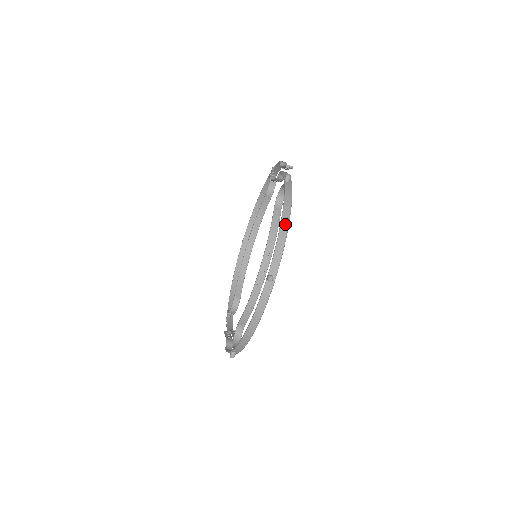
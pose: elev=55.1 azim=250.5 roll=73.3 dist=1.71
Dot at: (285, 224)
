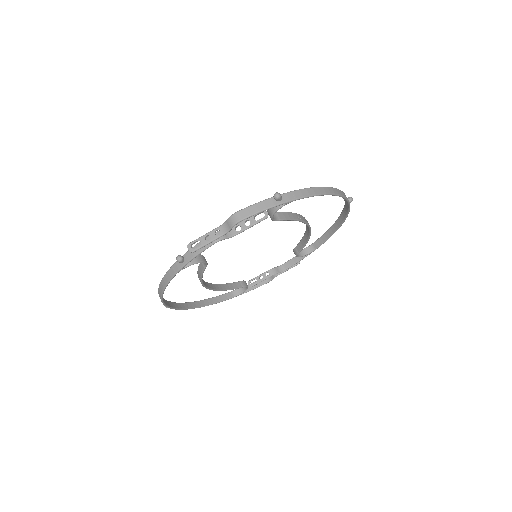
Dot at: (339, 224)
